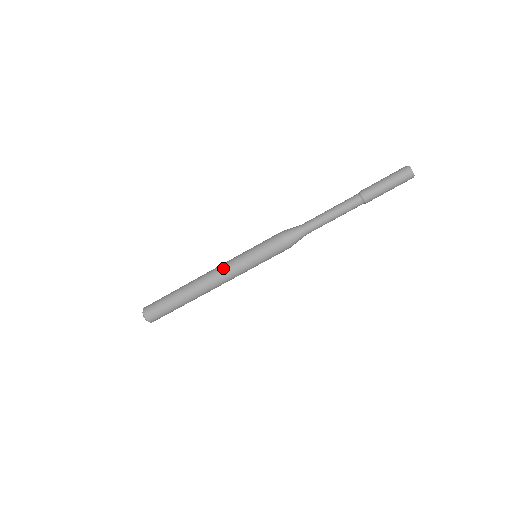
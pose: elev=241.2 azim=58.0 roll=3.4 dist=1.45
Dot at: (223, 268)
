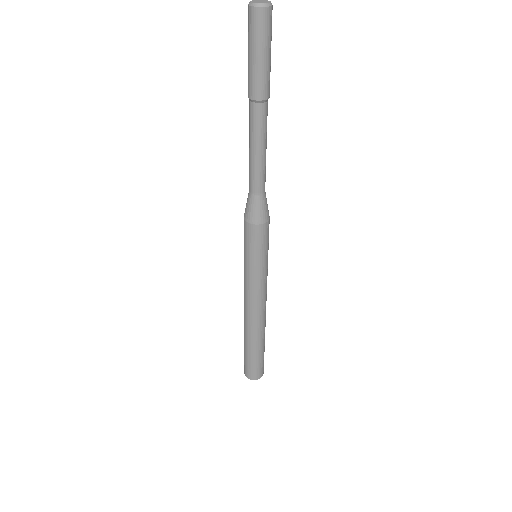
Dot at: (254, 298)
